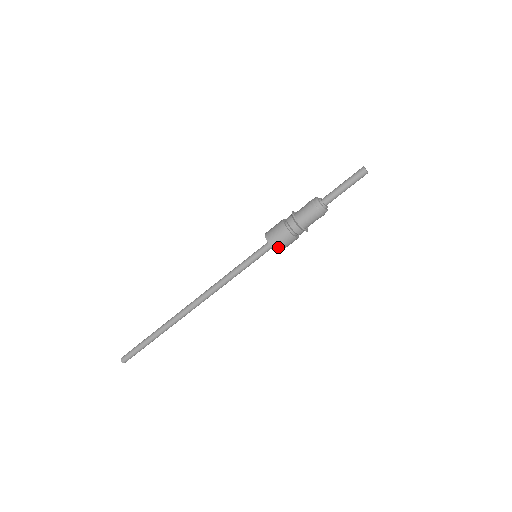
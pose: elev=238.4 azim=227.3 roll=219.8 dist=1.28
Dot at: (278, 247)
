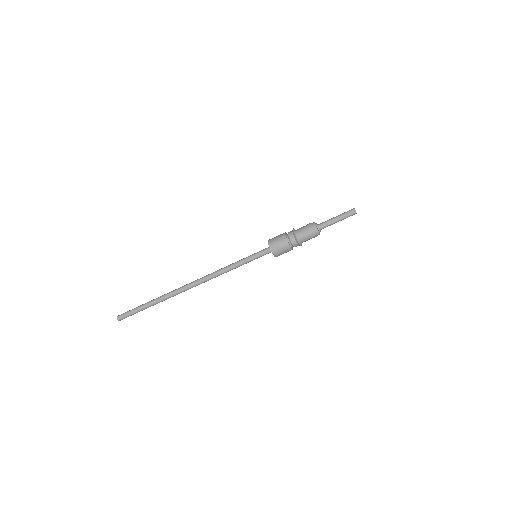
Dot at: (272, 244)
